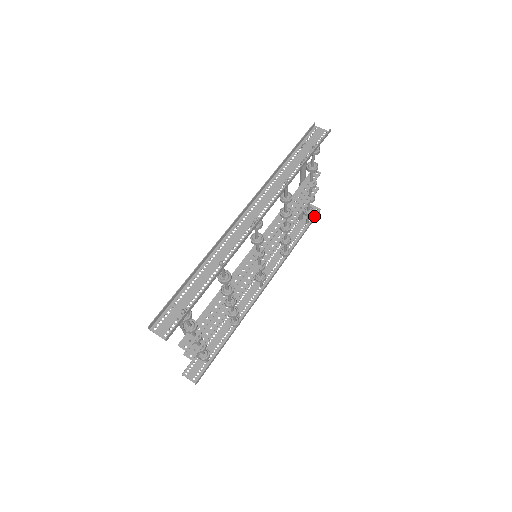
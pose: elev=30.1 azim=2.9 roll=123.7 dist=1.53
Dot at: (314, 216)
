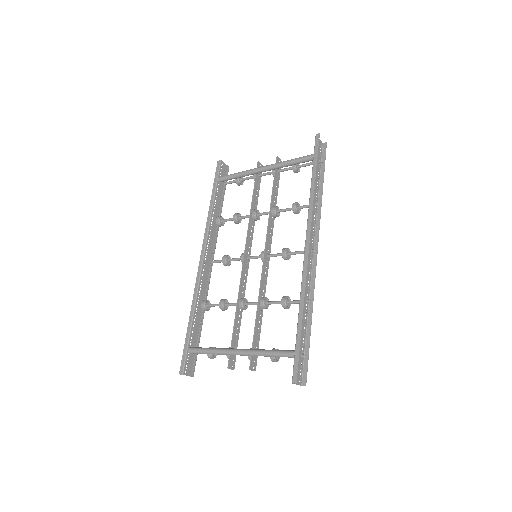
Dot at: occluded
